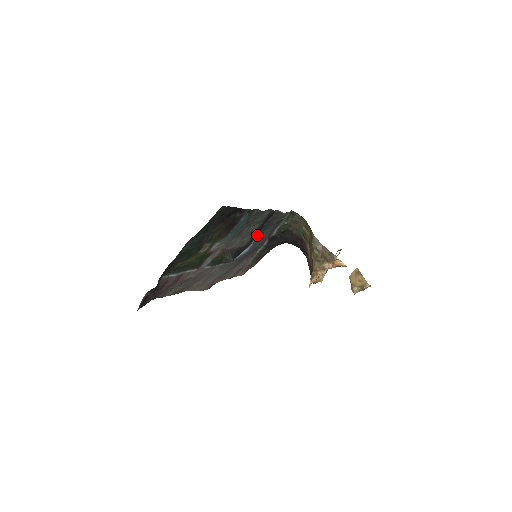
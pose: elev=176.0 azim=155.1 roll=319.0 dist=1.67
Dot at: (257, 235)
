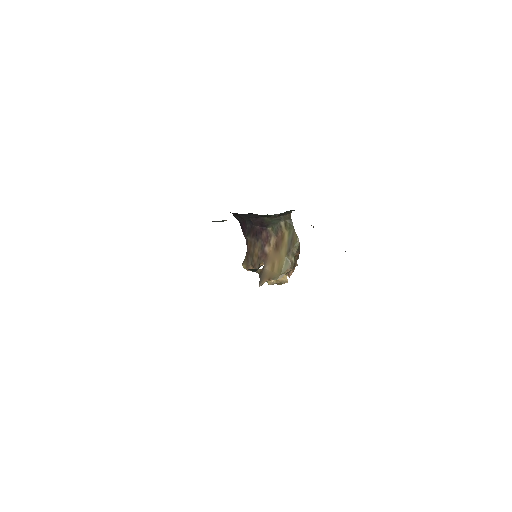
Dot at: occluded
